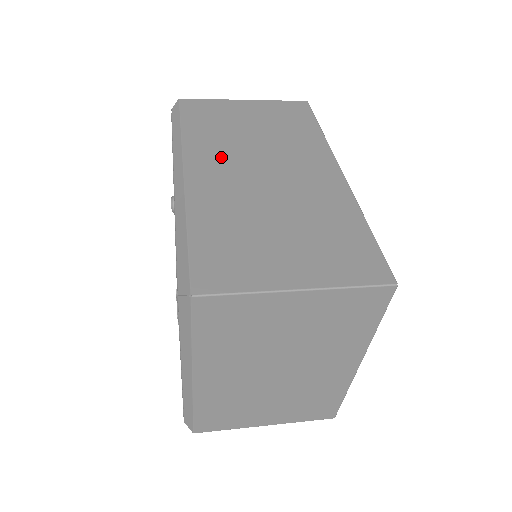
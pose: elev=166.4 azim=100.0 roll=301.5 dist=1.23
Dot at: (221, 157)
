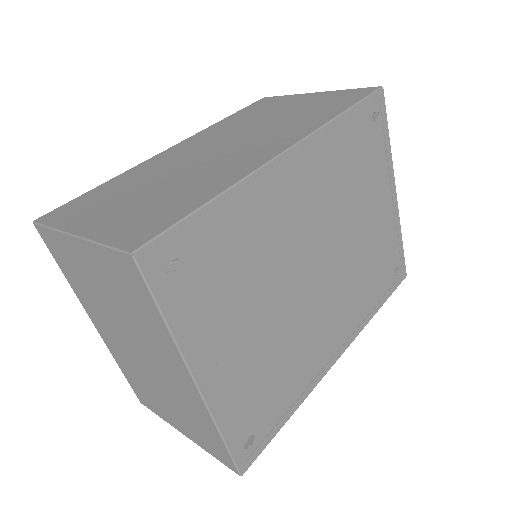
Dot at: (210, 138)
